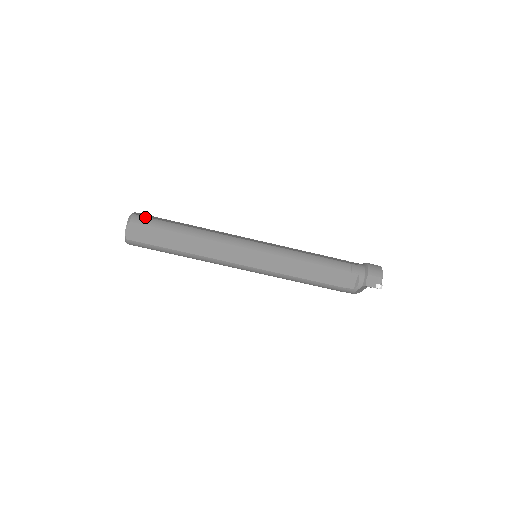
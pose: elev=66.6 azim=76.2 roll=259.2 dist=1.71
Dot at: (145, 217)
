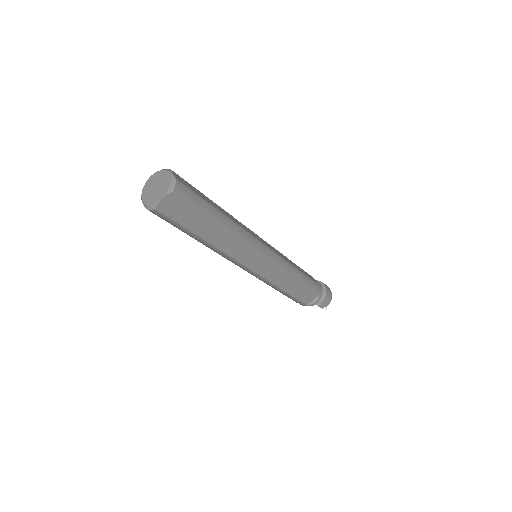
Dot at: (188, 188)
